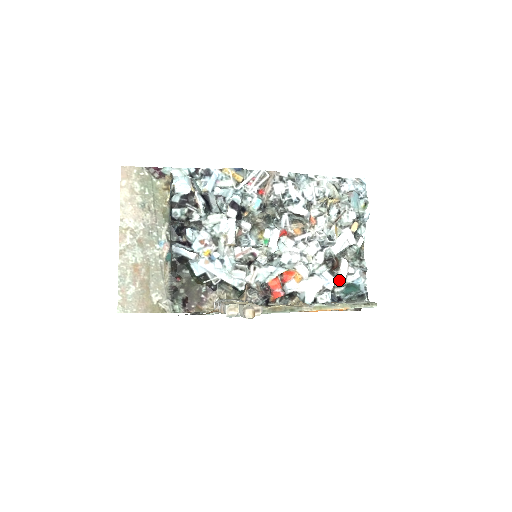
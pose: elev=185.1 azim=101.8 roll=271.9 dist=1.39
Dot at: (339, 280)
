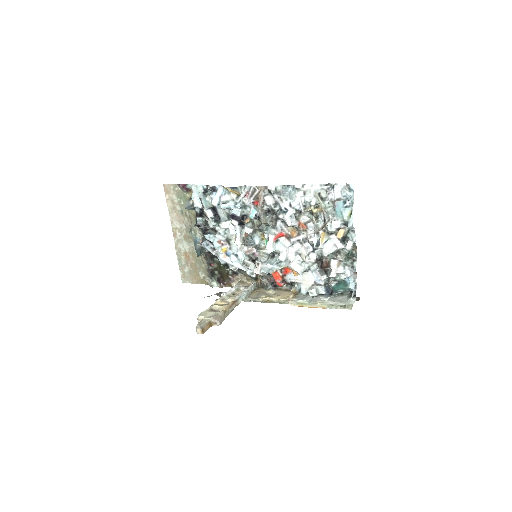
Dot at: (331, 277)
